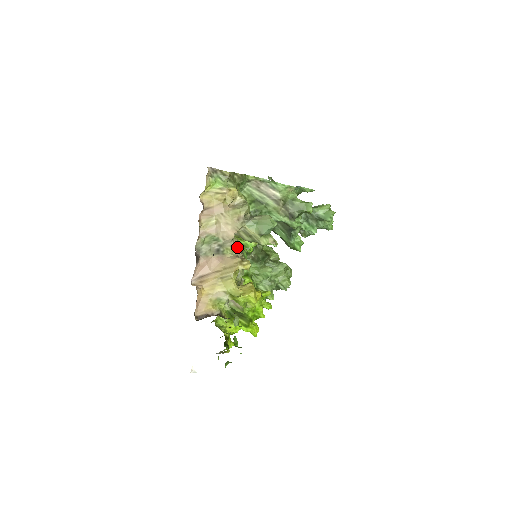
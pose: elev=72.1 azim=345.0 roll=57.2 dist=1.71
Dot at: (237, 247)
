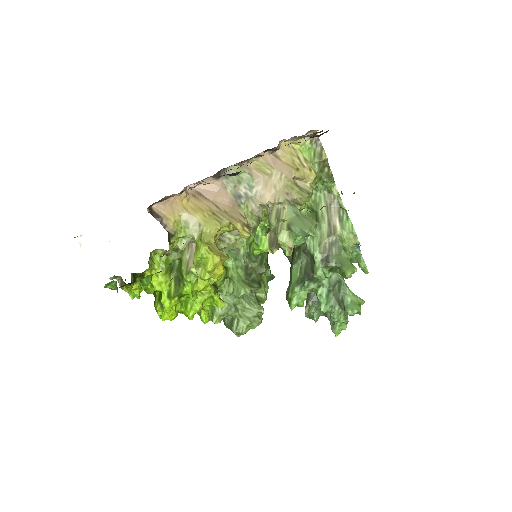
Dot at: (256, 218)
